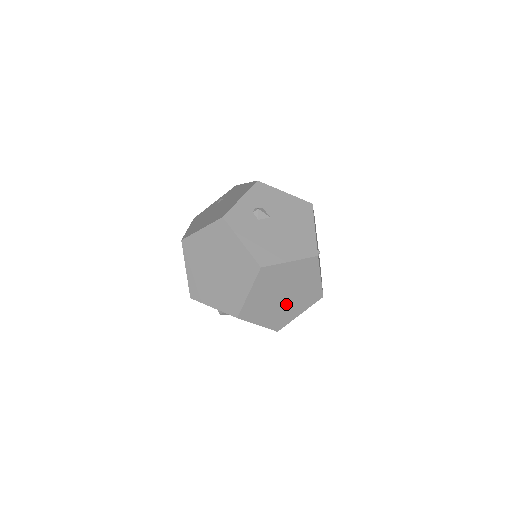
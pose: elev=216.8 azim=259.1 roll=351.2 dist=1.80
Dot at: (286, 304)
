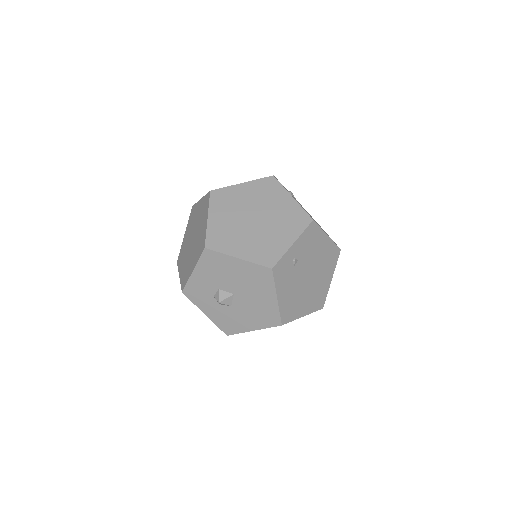
Dot at: (264, 230)
